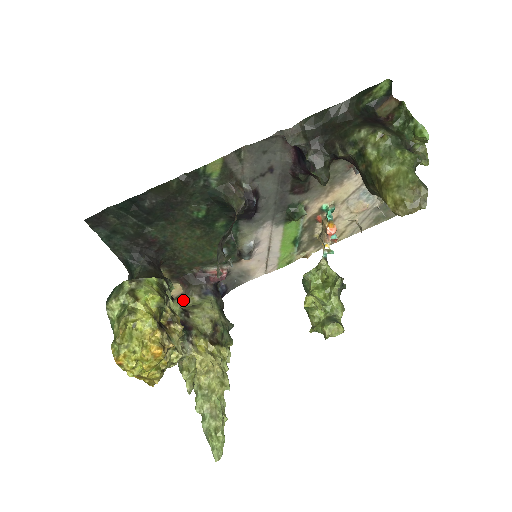
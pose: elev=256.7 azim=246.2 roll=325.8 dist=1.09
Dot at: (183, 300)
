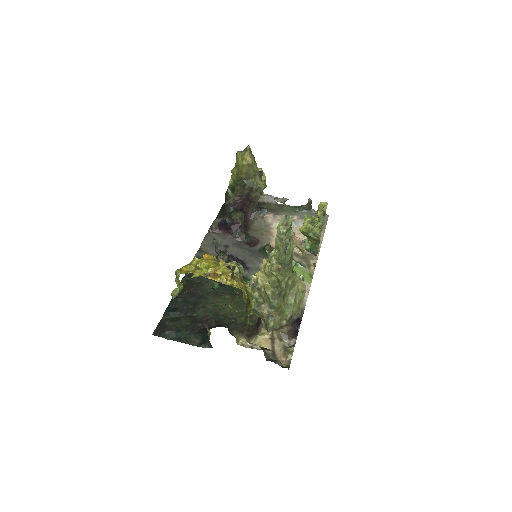
Dot at: (281, 351)
